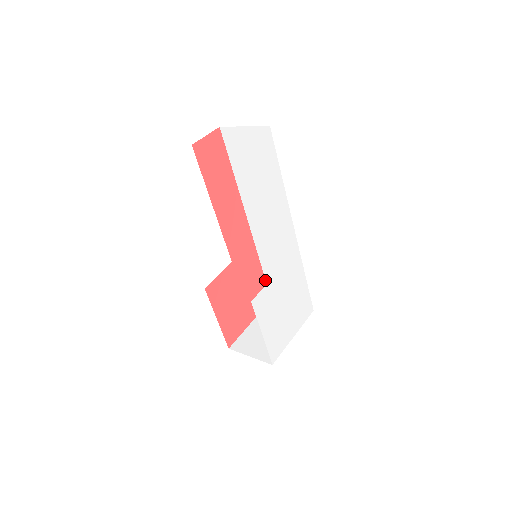
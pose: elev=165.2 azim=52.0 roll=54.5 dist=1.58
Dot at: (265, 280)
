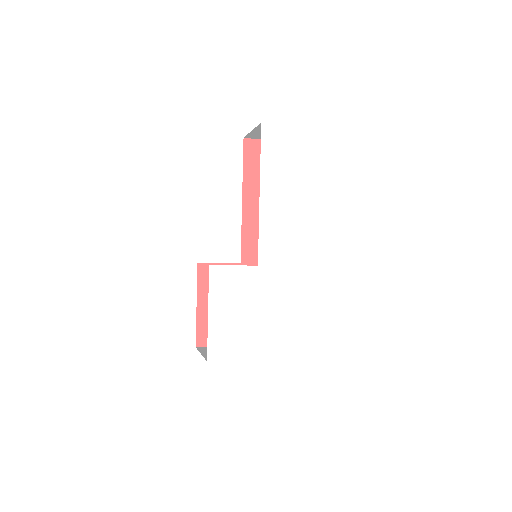
Dot at: occluded
